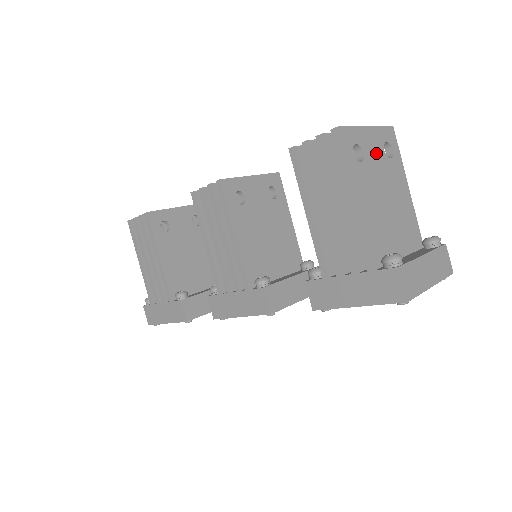
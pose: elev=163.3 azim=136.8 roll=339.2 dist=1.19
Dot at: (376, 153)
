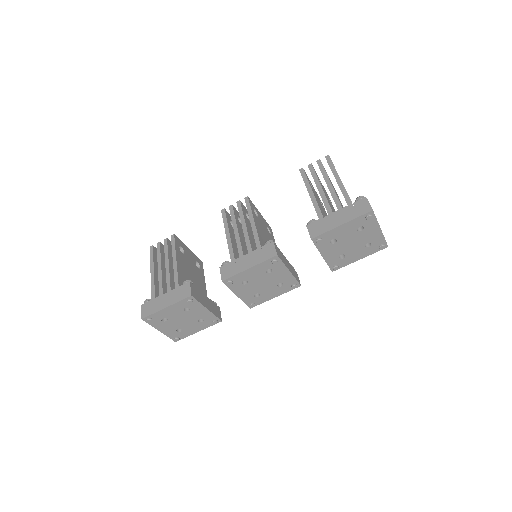
Dot at: occluded
